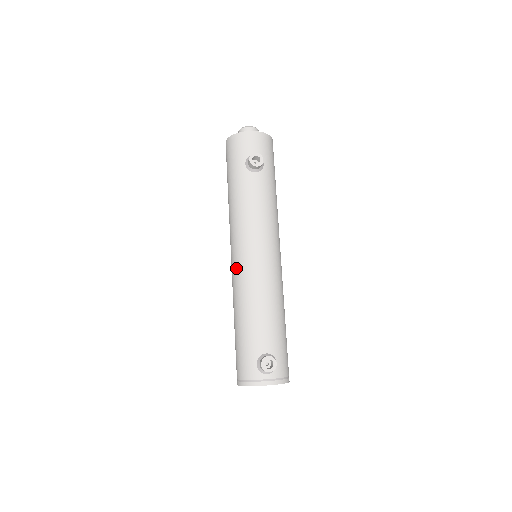
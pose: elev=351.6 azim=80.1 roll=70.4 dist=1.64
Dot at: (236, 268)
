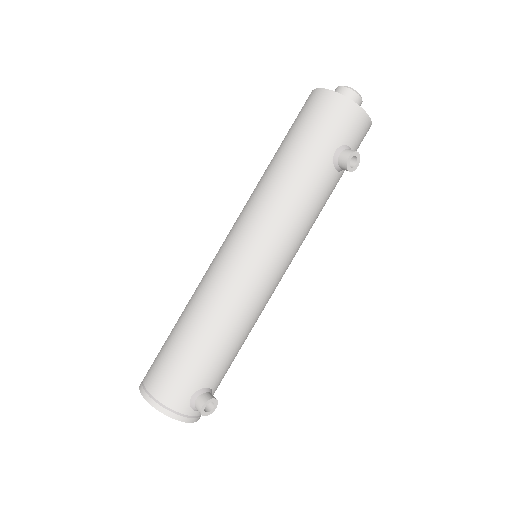
Dot at: (237, 269)
